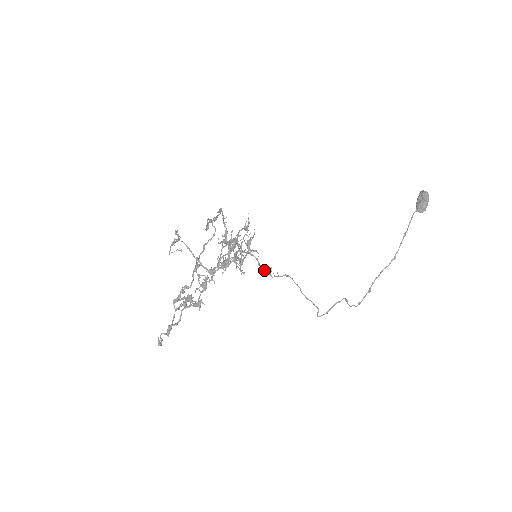
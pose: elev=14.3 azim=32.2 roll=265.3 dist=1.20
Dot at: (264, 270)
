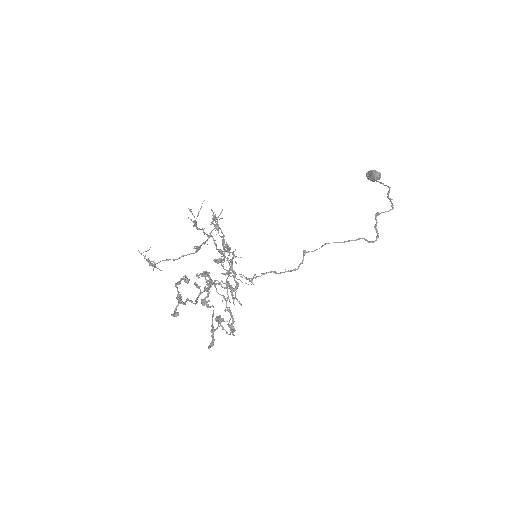
Dot at: occluded
